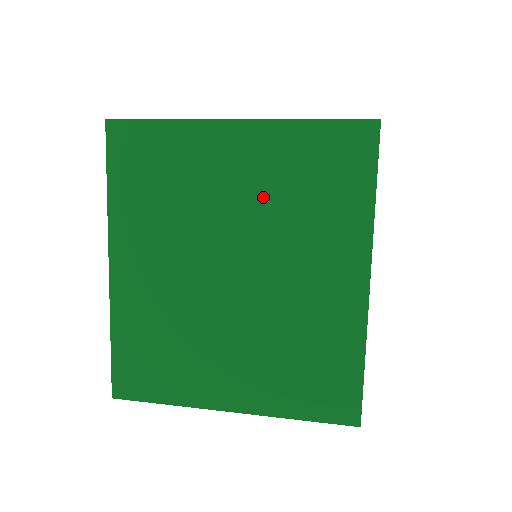
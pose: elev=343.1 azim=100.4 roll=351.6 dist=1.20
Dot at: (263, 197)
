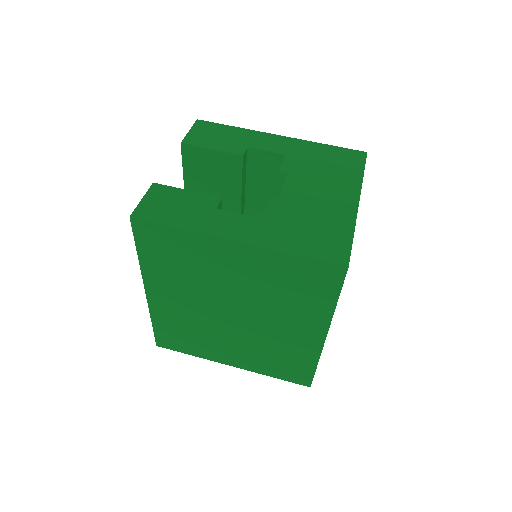
Dot at: (255, 286)
